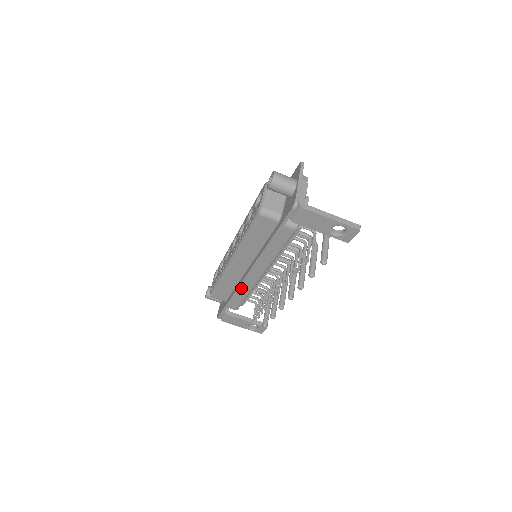
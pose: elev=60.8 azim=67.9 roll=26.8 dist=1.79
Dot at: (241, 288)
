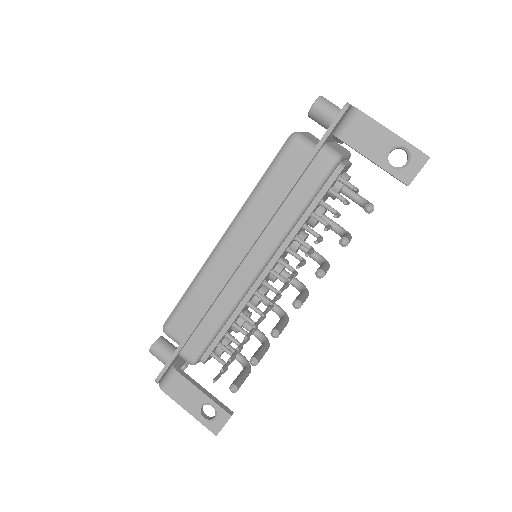
Dot at: (219, 299)
